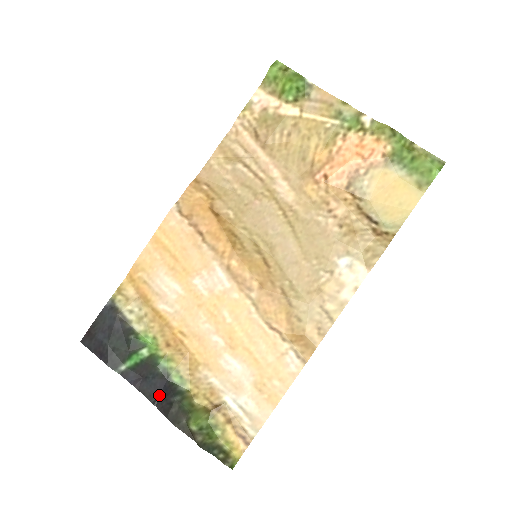
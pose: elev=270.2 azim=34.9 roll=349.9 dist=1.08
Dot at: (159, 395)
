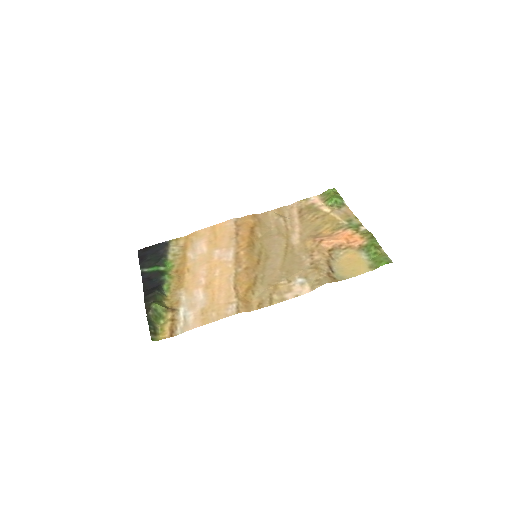
Dot at: (150, 288)
